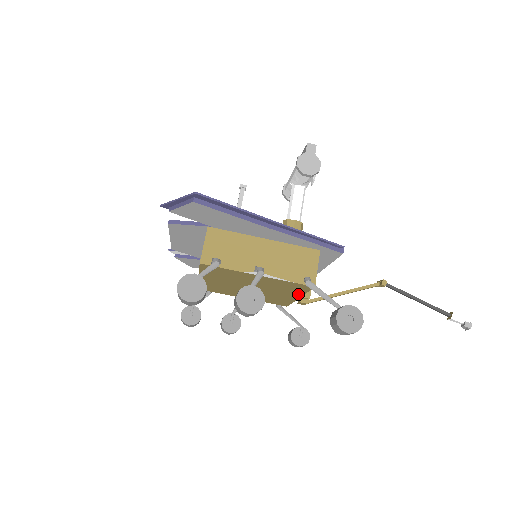
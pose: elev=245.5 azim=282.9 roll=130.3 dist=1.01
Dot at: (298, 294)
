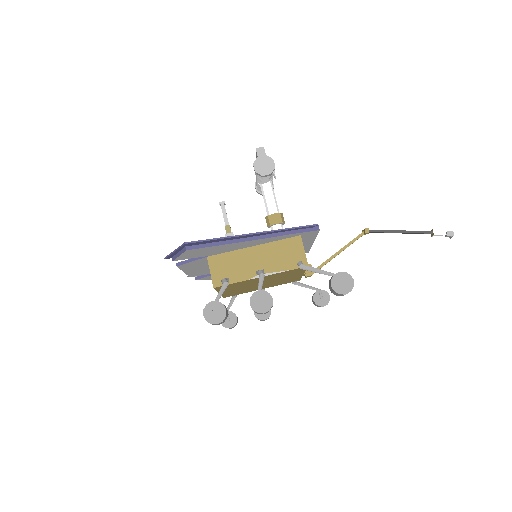
Dot at: (301, 273)
